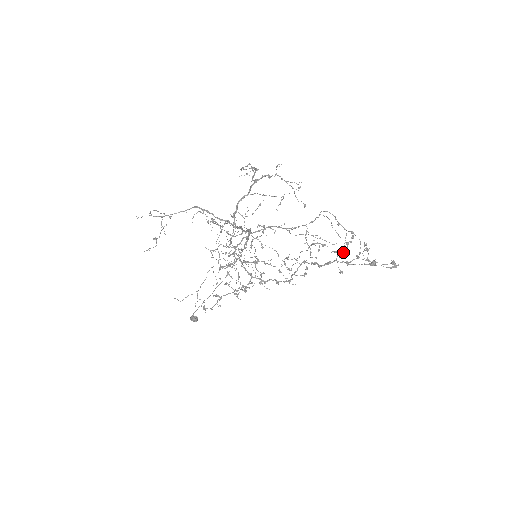
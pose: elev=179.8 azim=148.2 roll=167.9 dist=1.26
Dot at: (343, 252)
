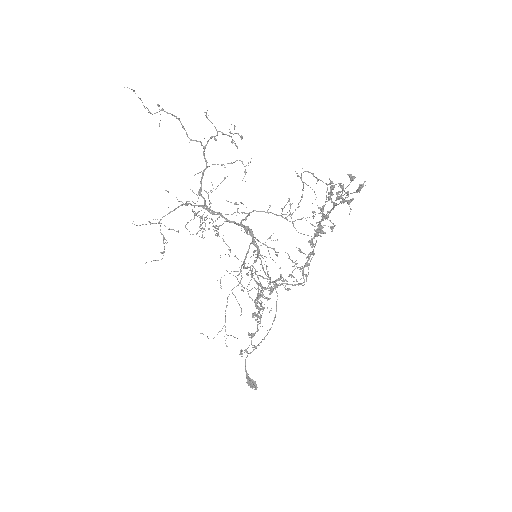
Dot at: (323, 208)
